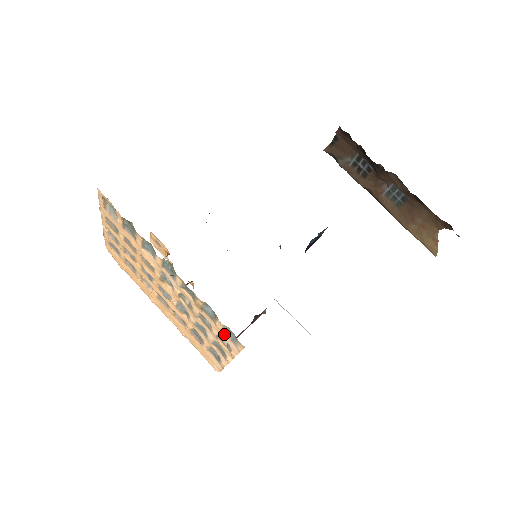
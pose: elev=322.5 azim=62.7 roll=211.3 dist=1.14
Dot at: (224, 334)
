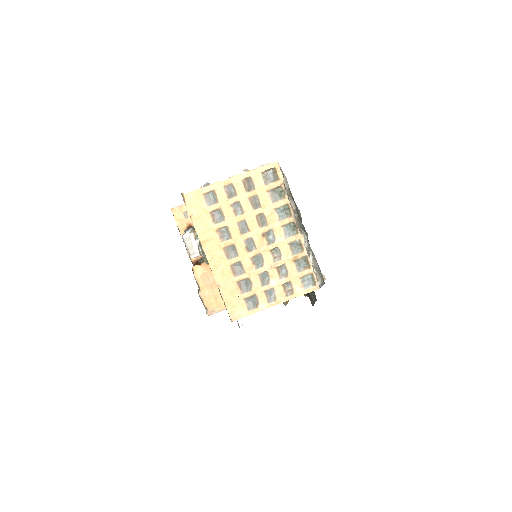
Dot at: (299, 281)
